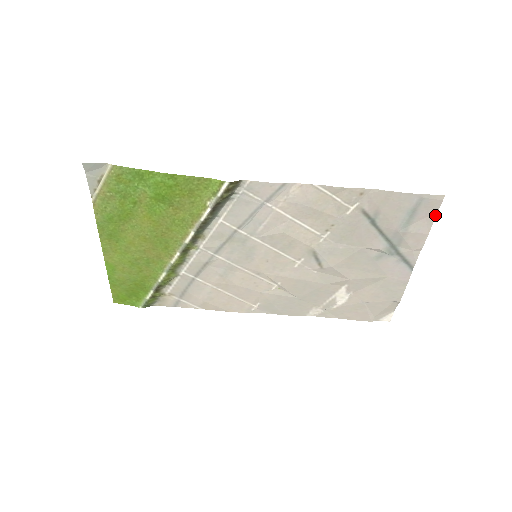
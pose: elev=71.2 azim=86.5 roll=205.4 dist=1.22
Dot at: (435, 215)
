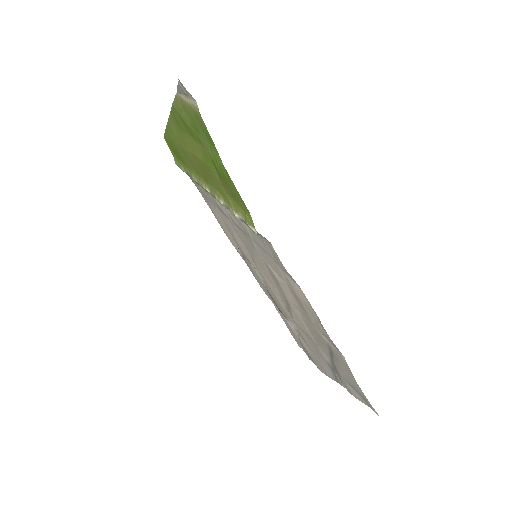
Dot at: (367, 405)
